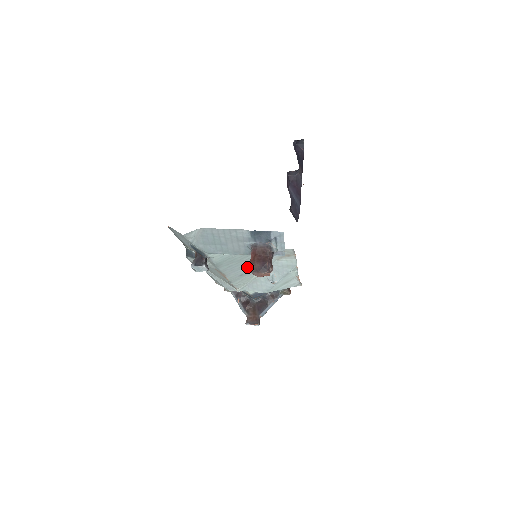
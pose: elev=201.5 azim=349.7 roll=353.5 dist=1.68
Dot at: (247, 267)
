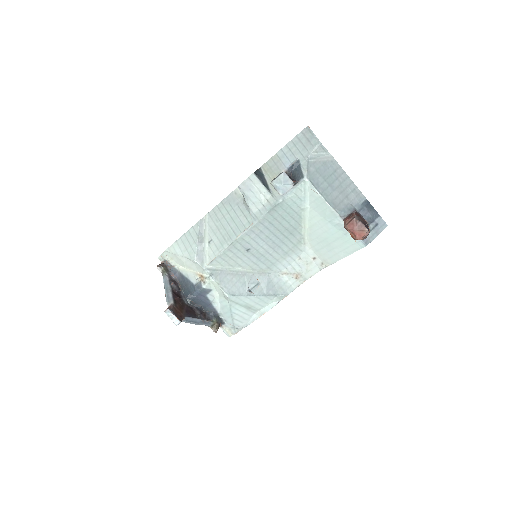
Dot at: (266, 246)
